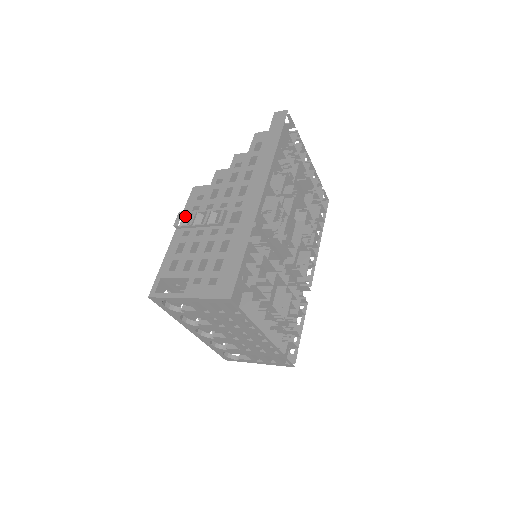
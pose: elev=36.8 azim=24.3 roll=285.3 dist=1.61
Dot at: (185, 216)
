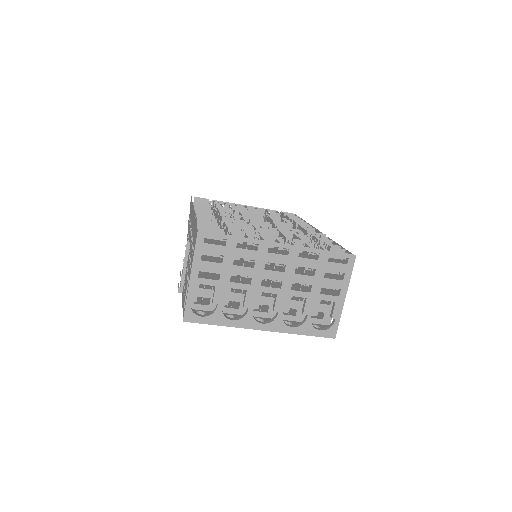
Dot at: occluded
